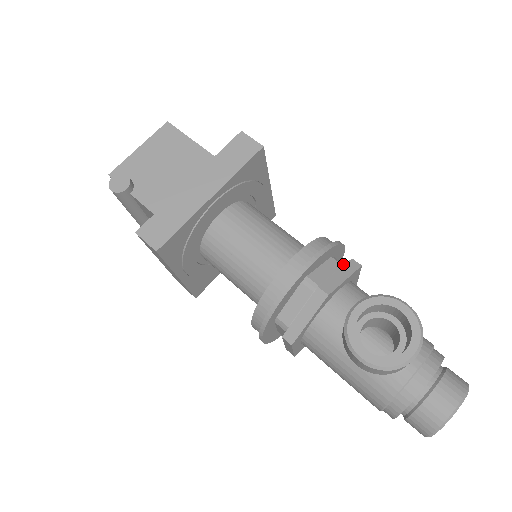
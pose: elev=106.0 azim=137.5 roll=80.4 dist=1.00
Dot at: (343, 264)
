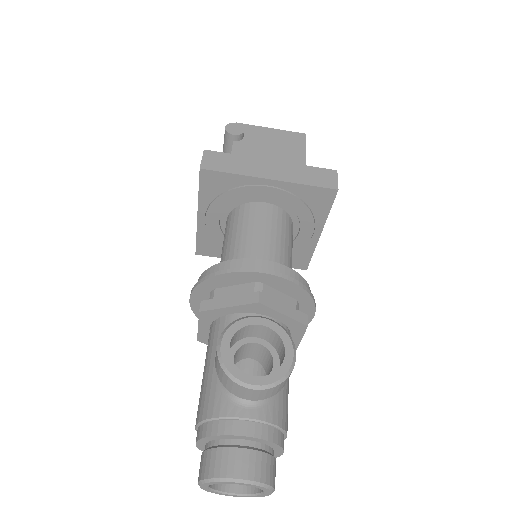
Dot at: occluded
